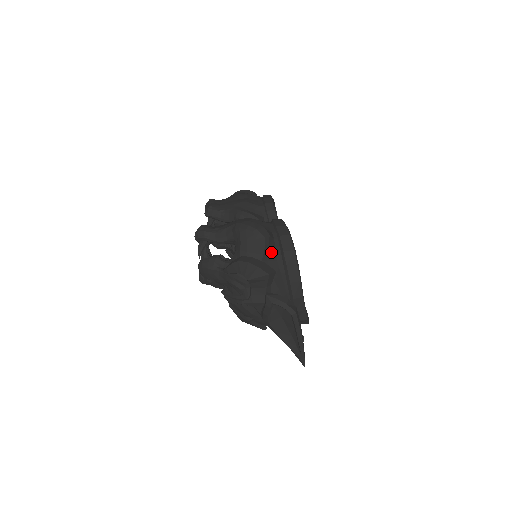
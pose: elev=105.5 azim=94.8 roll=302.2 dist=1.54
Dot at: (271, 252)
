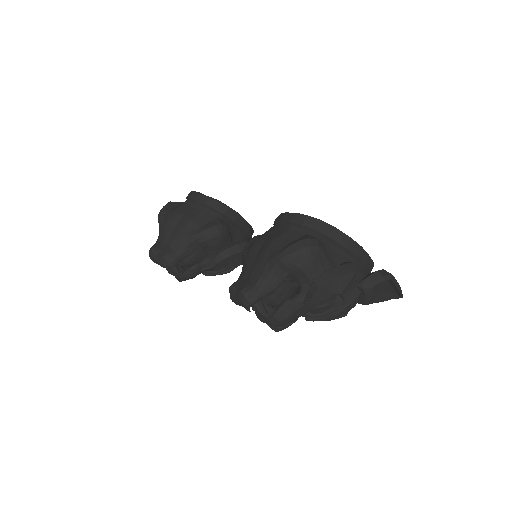
Dot at: (326, 251)
